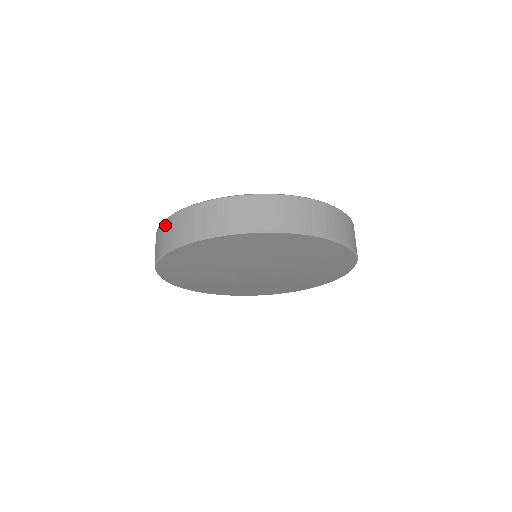
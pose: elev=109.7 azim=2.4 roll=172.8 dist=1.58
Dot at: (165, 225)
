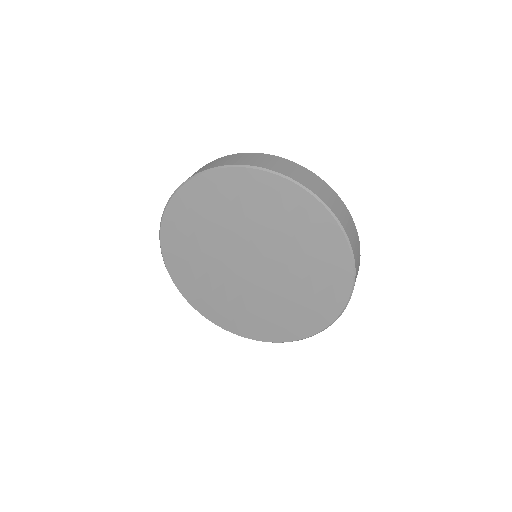
Dot at: (232, 156)
